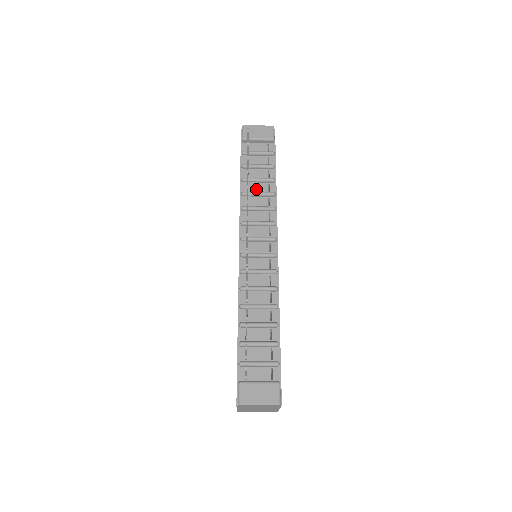
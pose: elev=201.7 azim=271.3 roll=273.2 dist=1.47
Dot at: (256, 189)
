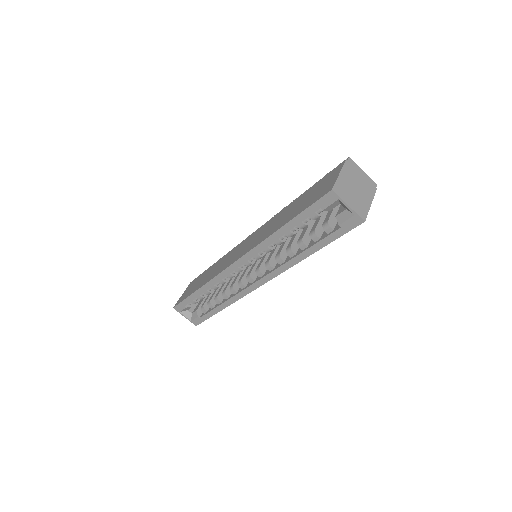
Dot at: occluded
